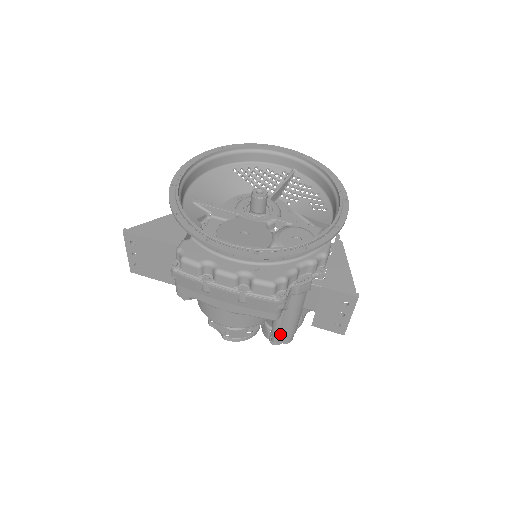
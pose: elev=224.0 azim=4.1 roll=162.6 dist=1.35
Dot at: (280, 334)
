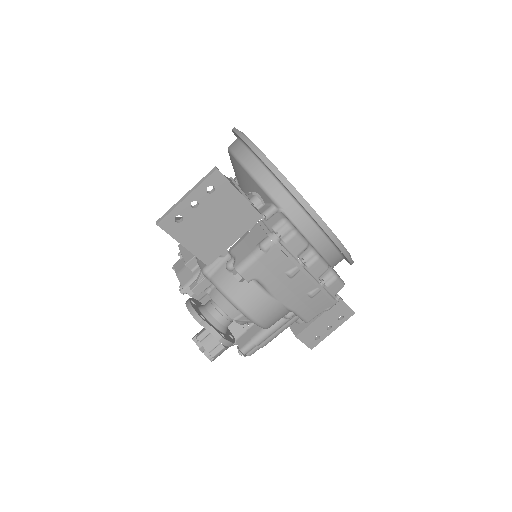
Dot at: (260, 343)
